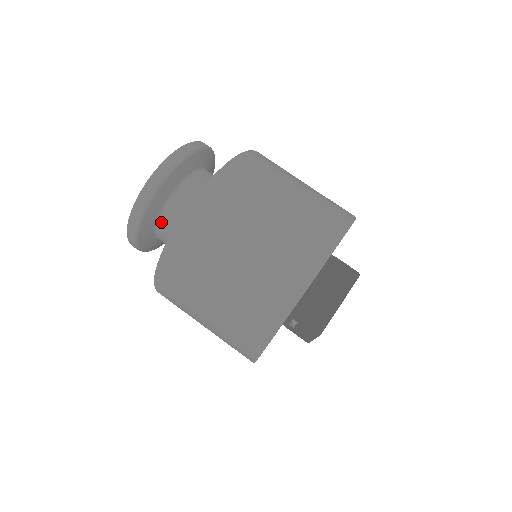
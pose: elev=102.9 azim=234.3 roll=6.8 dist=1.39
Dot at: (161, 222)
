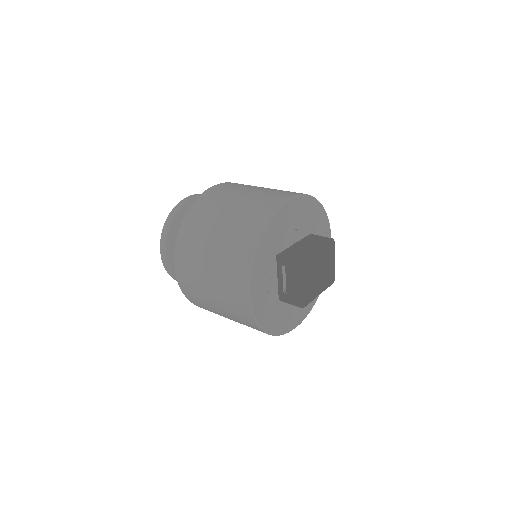
Dot at: occluded
